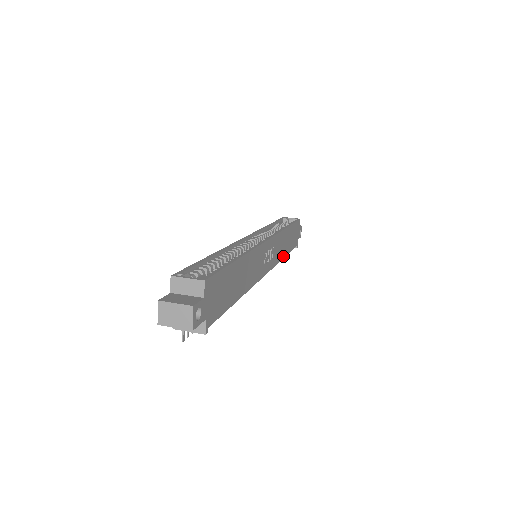
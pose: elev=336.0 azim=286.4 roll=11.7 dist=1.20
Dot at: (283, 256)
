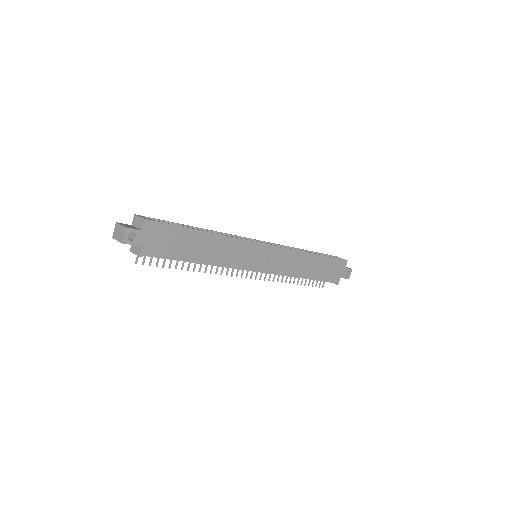
Dot at: (299, 275)
